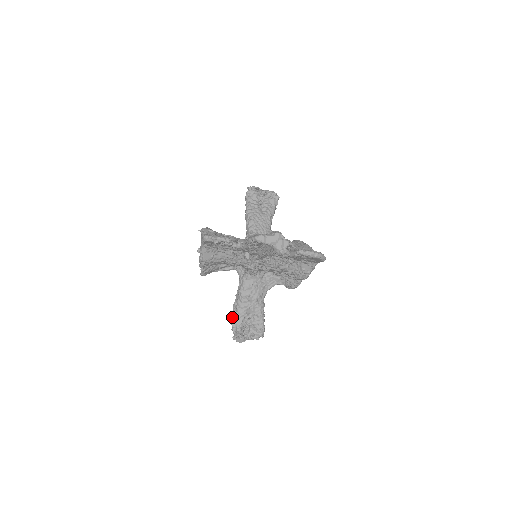
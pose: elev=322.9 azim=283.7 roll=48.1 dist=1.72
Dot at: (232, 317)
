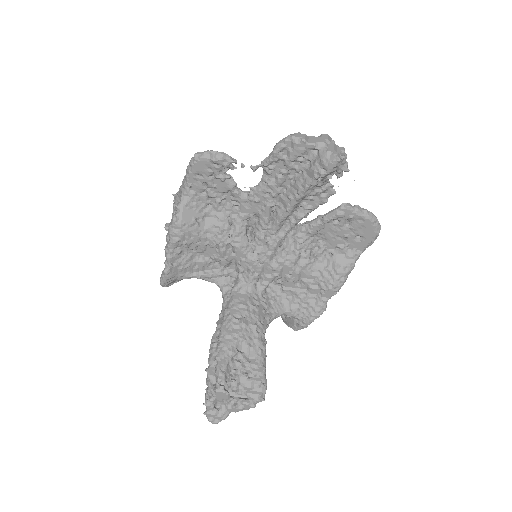
Dot at: (208, 359)
